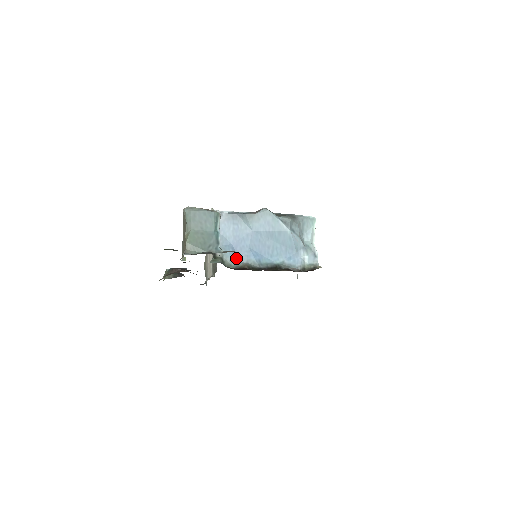
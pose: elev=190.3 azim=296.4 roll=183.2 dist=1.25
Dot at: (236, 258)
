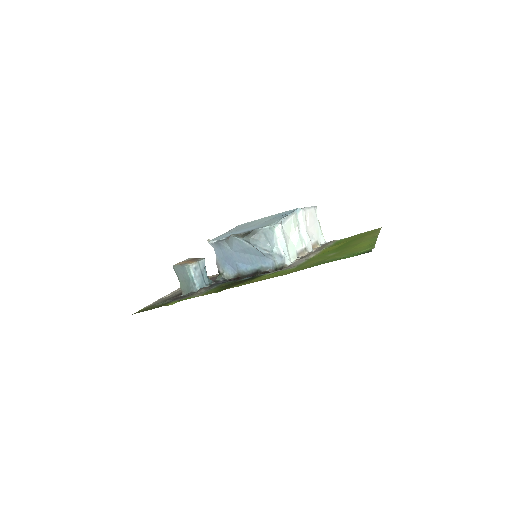
Dot at: (232, 271)
